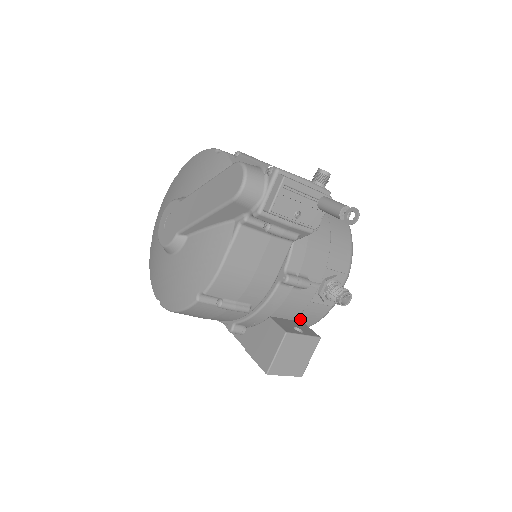
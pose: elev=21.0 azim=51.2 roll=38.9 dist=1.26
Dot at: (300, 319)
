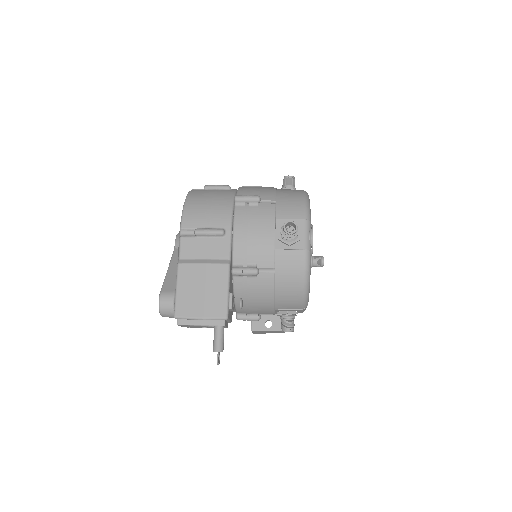
Dot at: occluded
